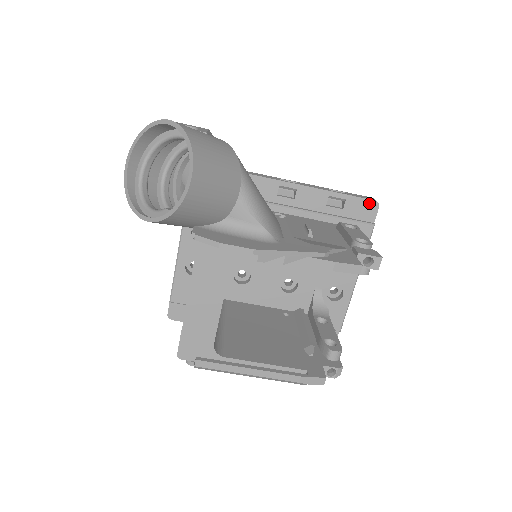
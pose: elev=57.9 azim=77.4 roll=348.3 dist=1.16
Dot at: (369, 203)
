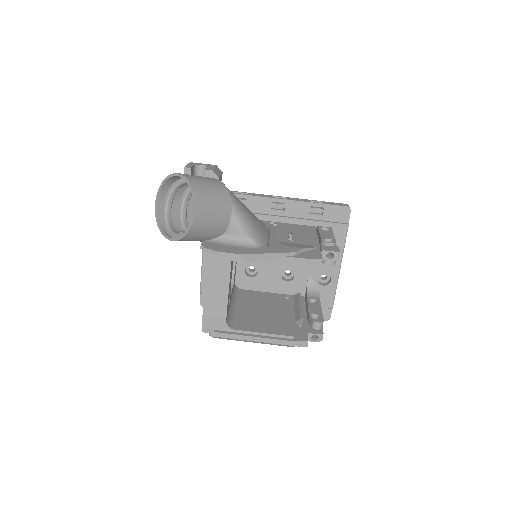
Dot at: (342, 209)
